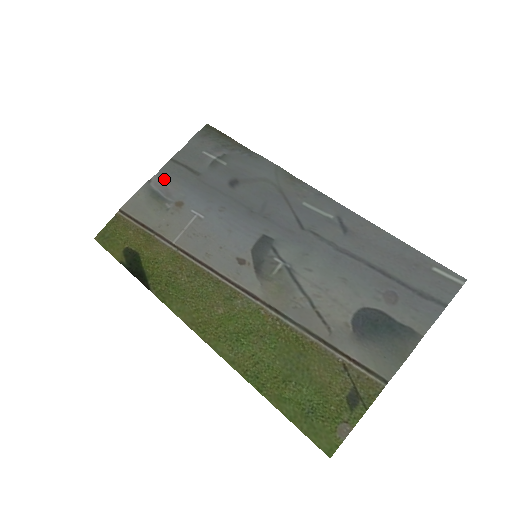
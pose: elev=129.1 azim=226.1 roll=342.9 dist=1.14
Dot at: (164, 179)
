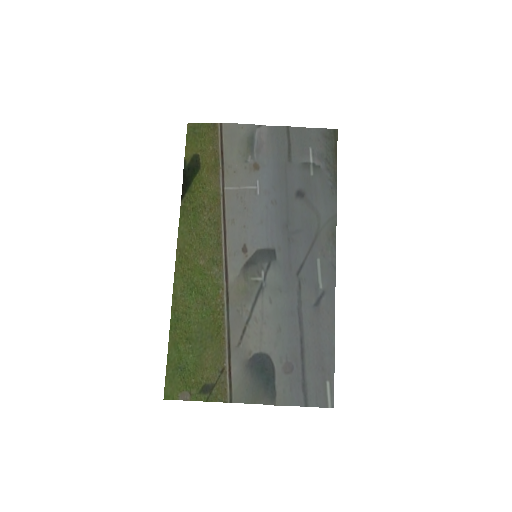
Dot at: (268, 136)
